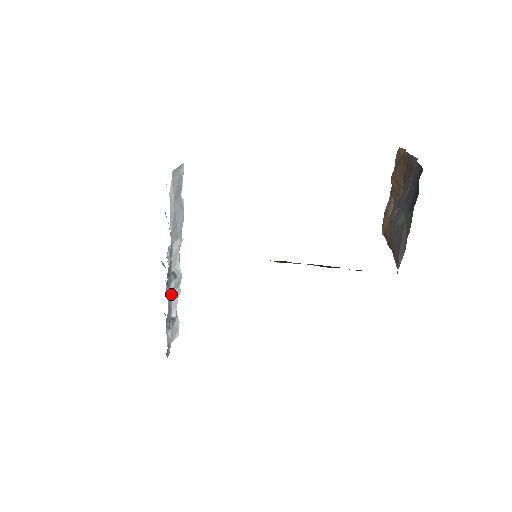
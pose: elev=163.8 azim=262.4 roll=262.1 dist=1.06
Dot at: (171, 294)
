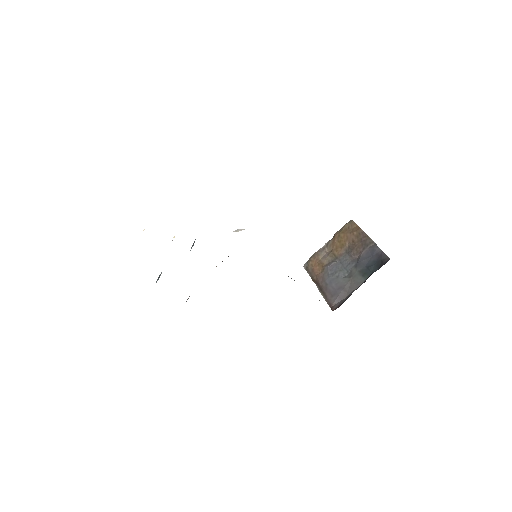
Dot at: occluded
